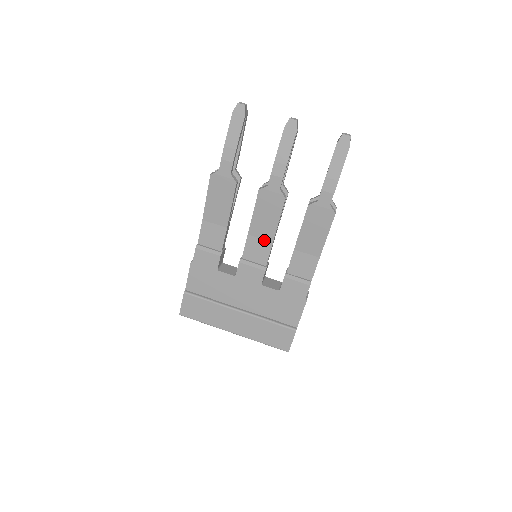
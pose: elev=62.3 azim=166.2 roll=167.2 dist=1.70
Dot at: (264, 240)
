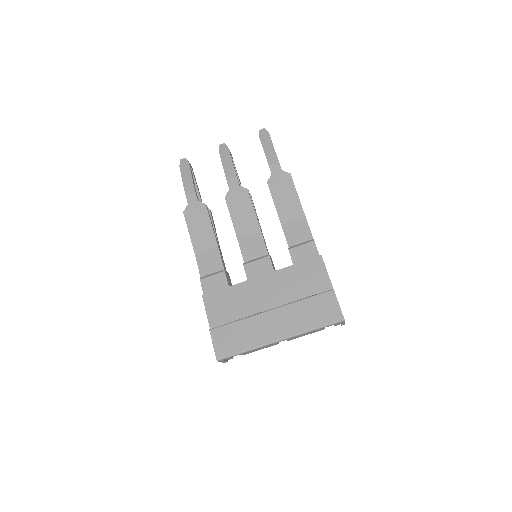
Dot at: (253, 235)
